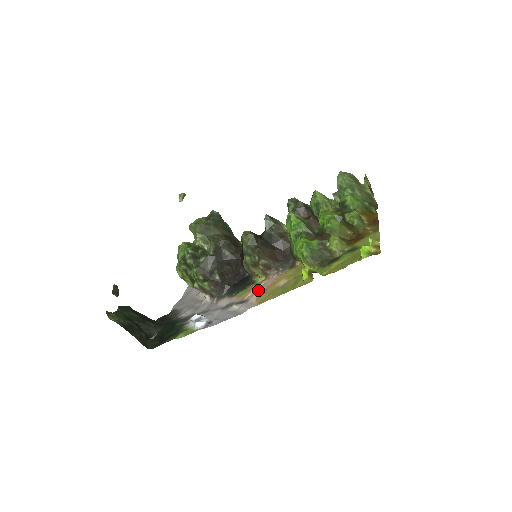
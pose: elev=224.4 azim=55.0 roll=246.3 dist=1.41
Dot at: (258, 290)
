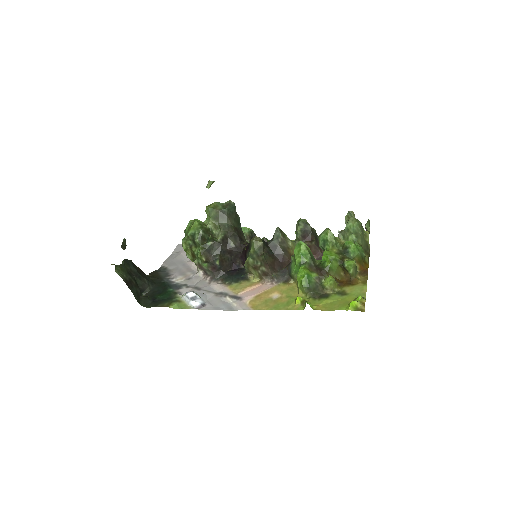
Dot at: (252, 292)
